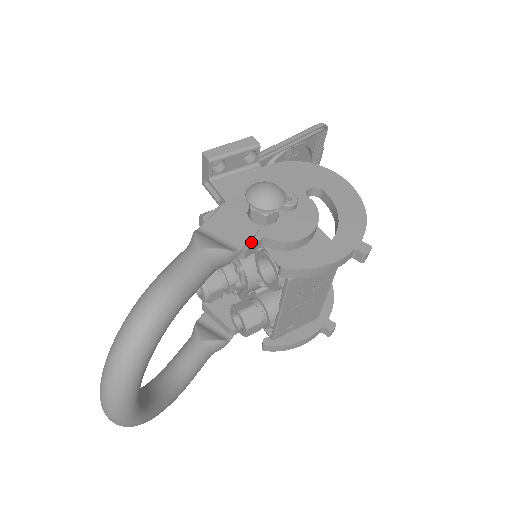
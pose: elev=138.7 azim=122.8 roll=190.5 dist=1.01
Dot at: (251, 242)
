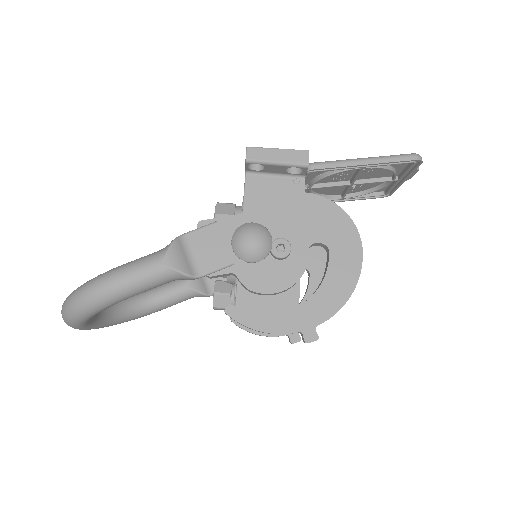
Dot at: (219, 271)
